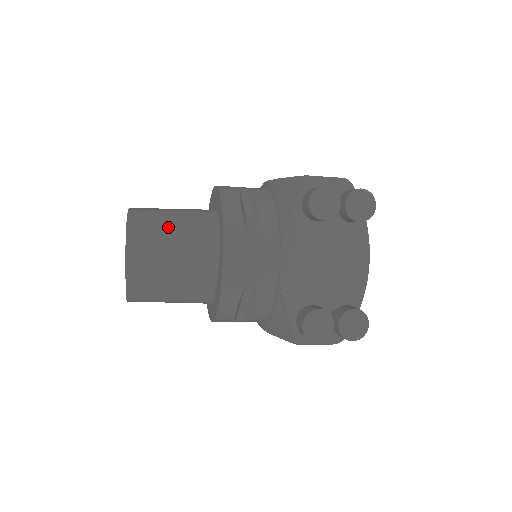
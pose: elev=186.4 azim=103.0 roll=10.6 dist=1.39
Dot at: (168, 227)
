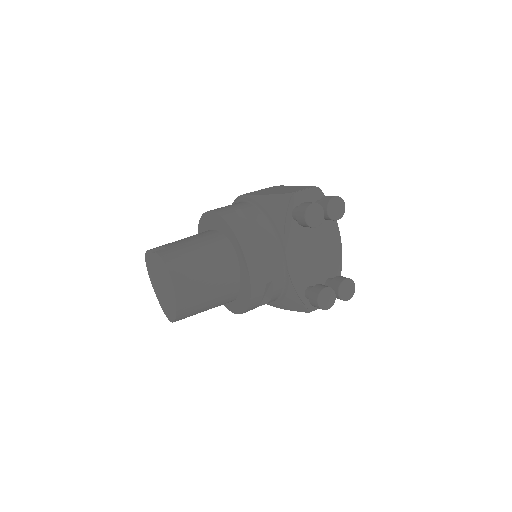
Dot at: (198, 261)
